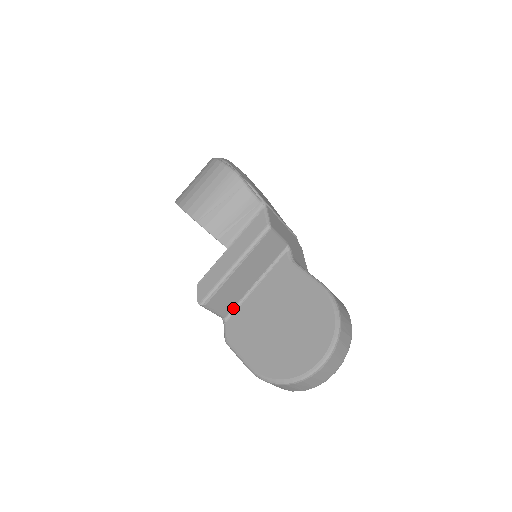
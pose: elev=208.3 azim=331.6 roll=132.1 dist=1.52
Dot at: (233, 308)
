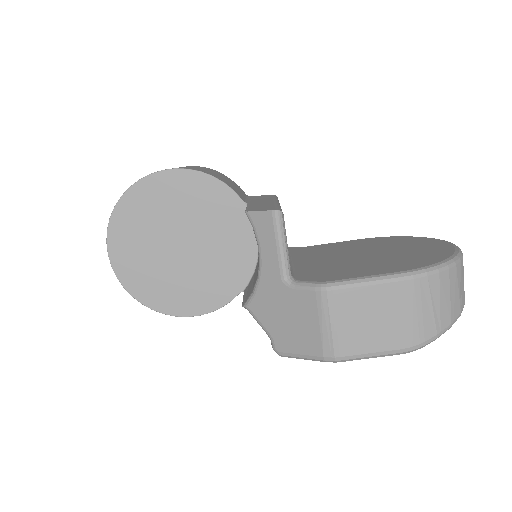
Dot at: occluded
